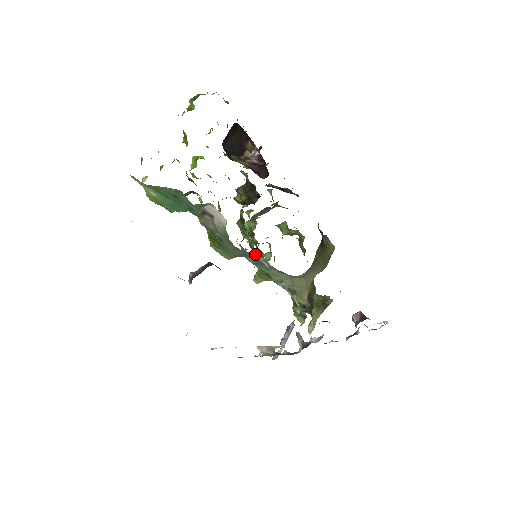
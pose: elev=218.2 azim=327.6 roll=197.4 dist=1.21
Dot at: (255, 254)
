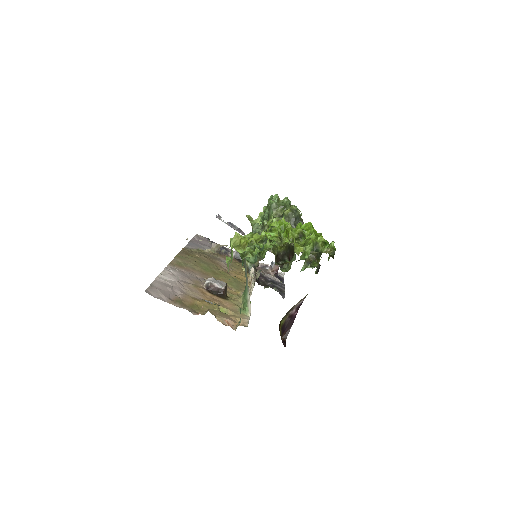
Dot at: occluded
